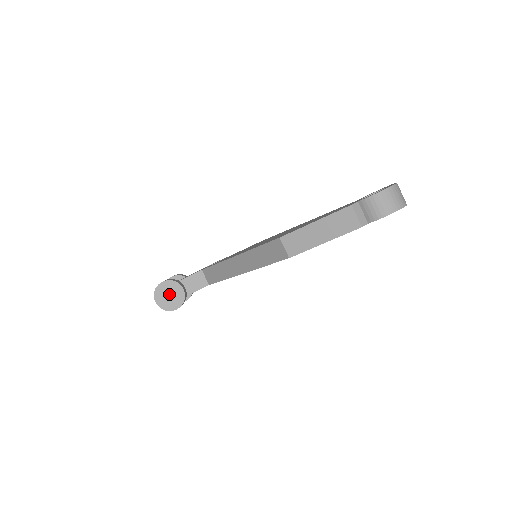
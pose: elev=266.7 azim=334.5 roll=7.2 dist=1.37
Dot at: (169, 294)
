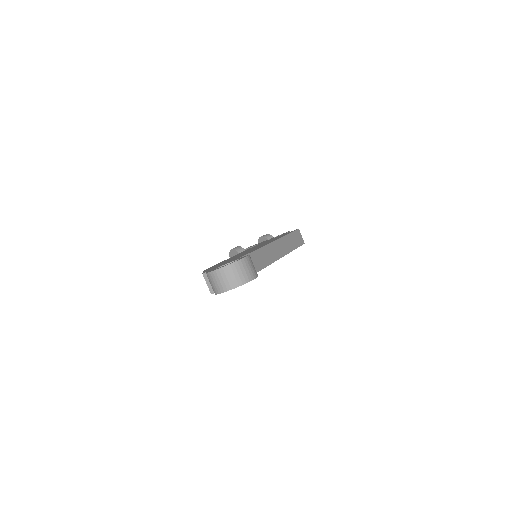
Dot at: occluded
